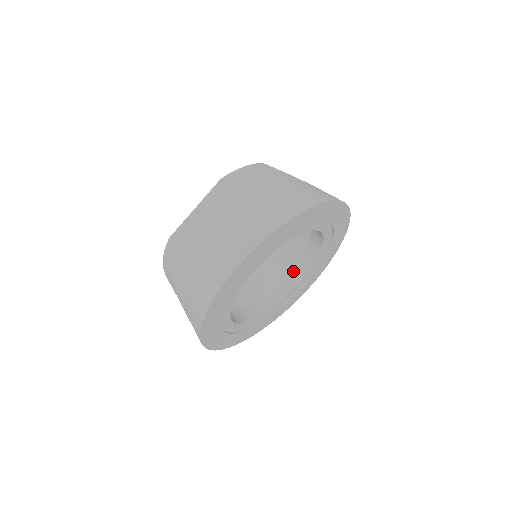
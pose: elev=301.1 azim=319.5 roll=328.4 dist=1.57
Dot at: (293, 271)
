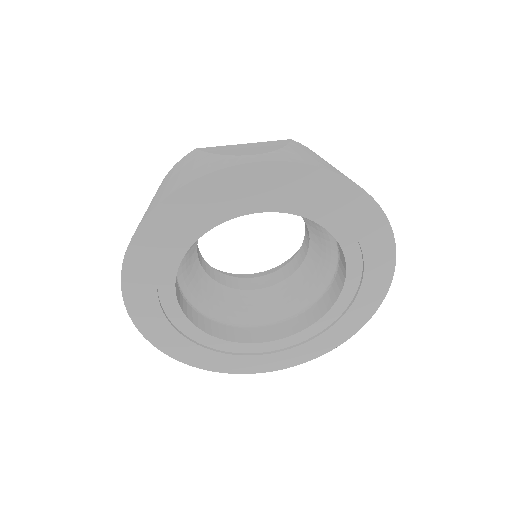
Dot at: (274, 326)
